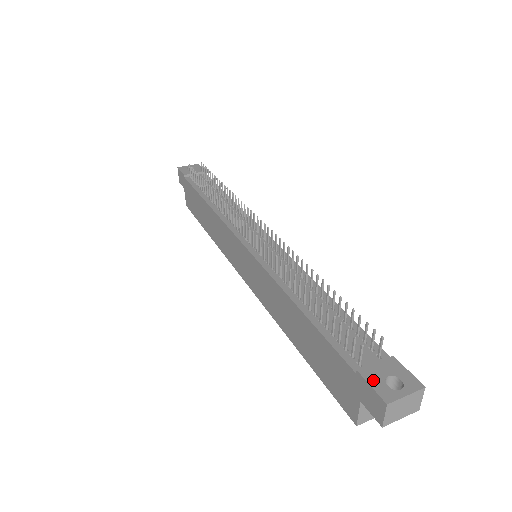
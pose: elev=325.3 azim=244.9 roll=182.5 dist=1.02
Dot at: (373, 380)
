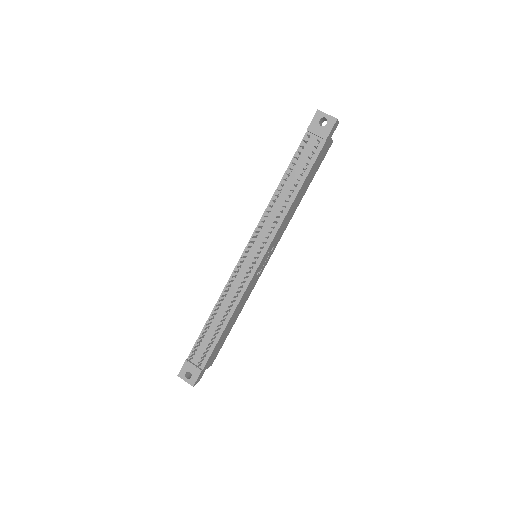
Dot at: (185, 367)
